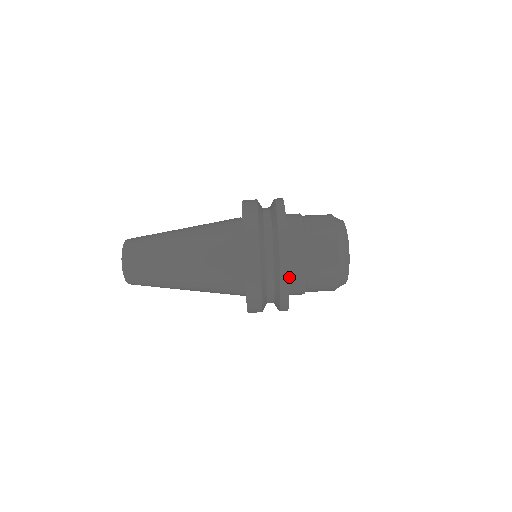
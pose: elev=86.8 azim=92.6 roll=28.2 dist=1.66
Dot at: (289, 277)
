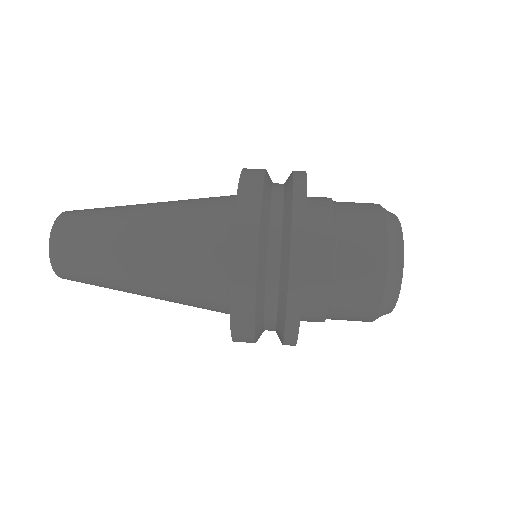
Dot at: occluded
